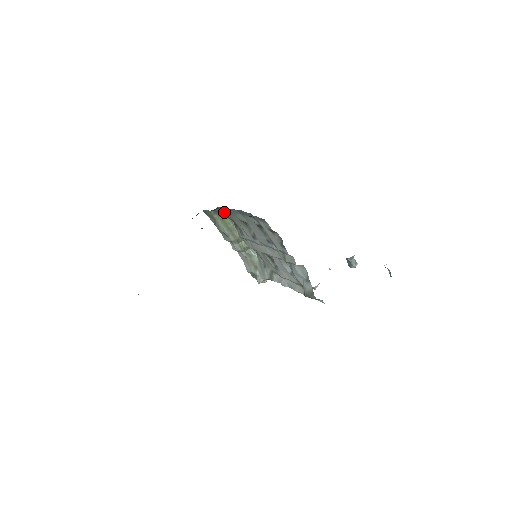
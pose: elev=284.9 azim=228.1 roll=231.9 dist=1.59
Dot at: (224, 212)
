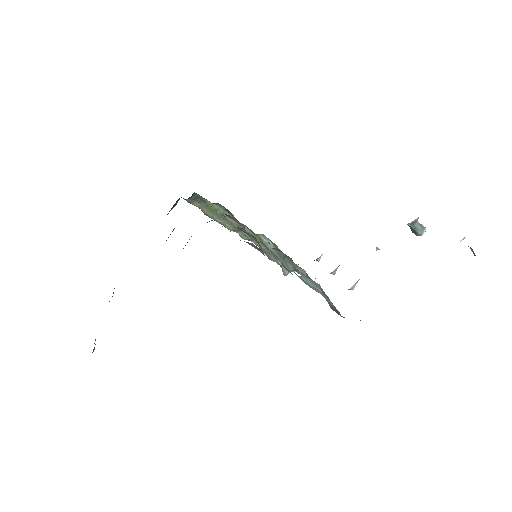
Dot at: (204, 198)
